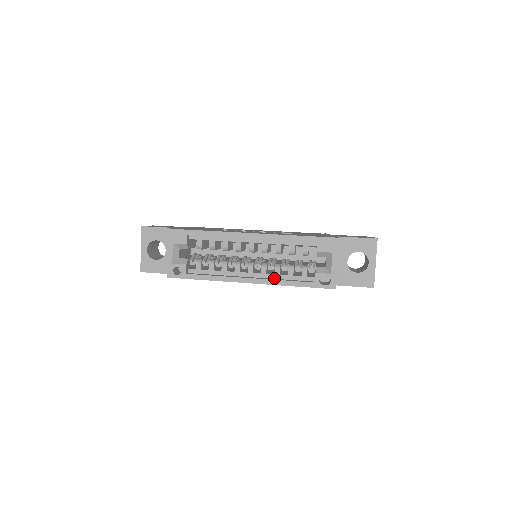
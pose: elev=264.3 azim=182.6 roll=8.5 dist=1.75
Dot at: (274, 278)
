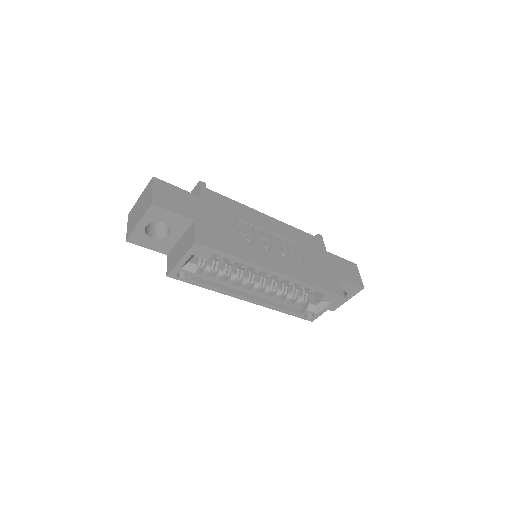
Dot at: (269, 300)
